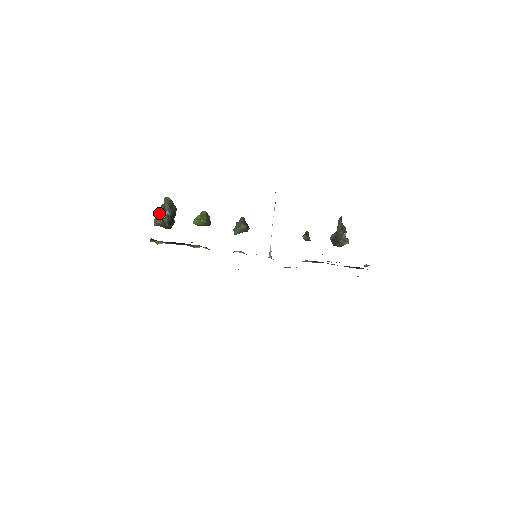
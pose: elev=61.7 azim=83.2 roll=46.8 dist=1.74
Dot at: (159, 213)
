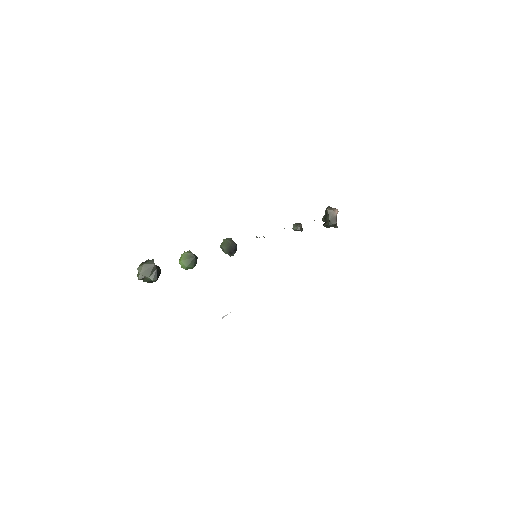
Dot at: occluded
